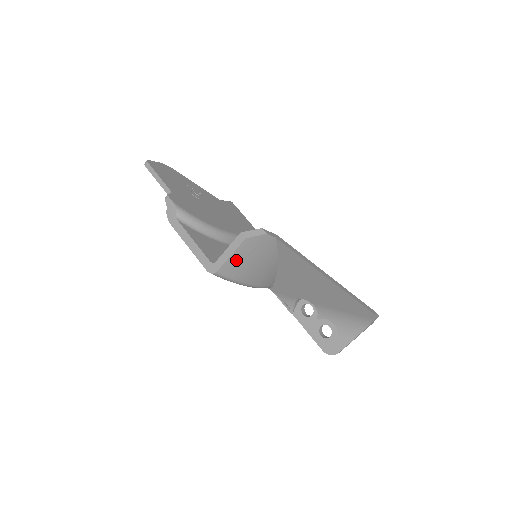
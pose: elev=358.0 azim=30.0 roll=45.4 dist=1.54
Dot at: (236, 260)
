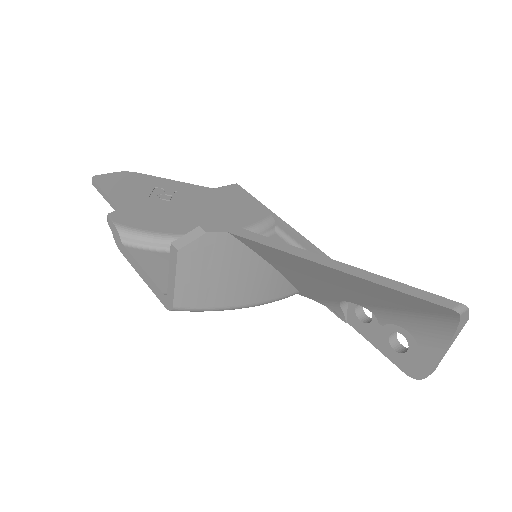
Dot at: (189, 283)
